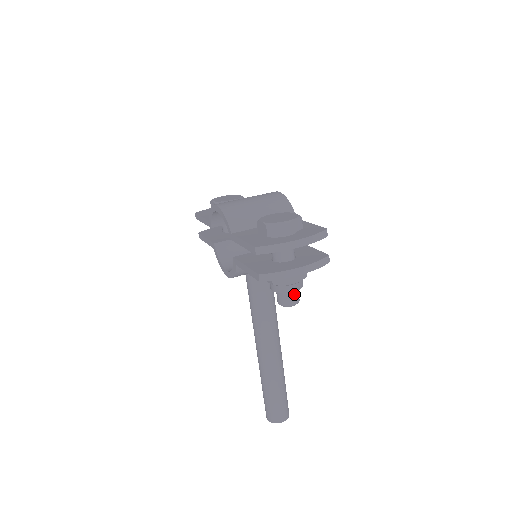
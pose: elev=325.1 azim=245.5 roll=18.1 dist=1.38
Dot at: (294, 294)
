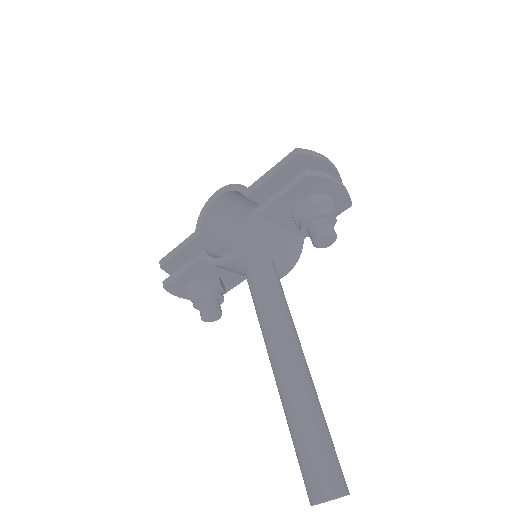
Dot at: (331, 224)
